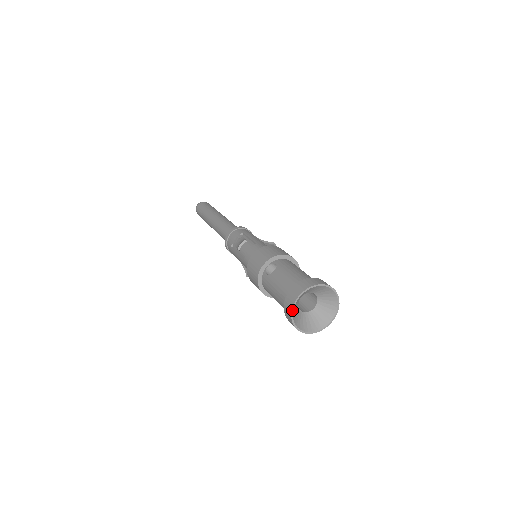
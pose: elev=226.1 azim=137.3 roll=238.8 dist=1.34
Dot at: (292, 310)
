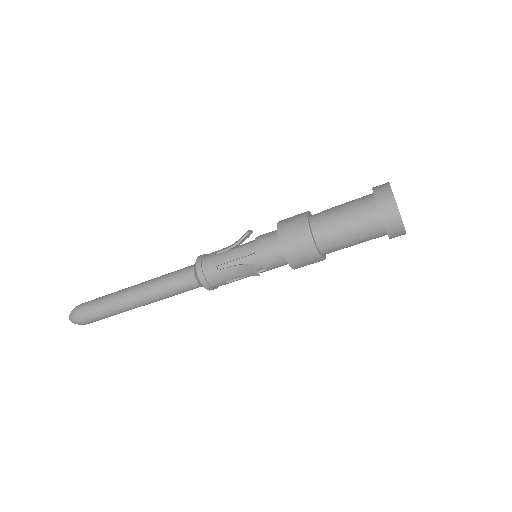
Dot at: (390, 186)
